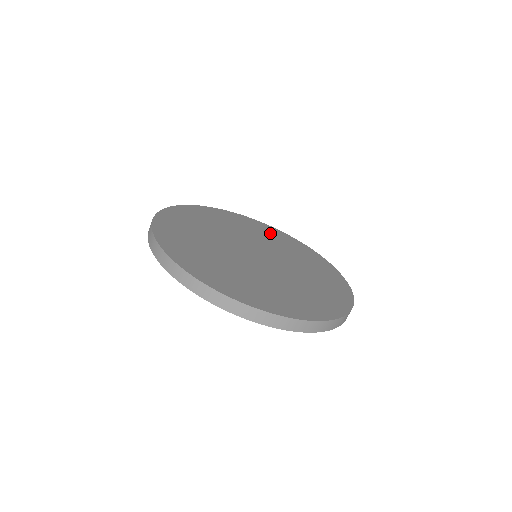
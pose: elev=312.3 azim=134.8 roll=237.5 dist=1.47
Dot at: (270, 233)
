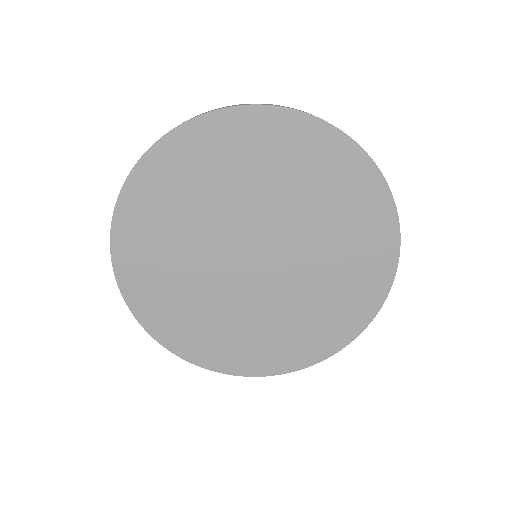
Dot at: (178, 177)
